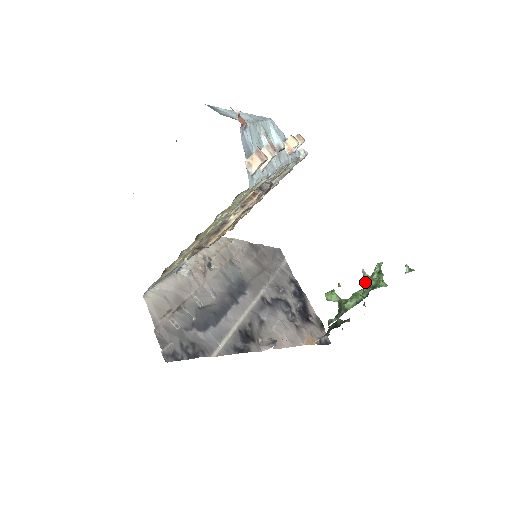
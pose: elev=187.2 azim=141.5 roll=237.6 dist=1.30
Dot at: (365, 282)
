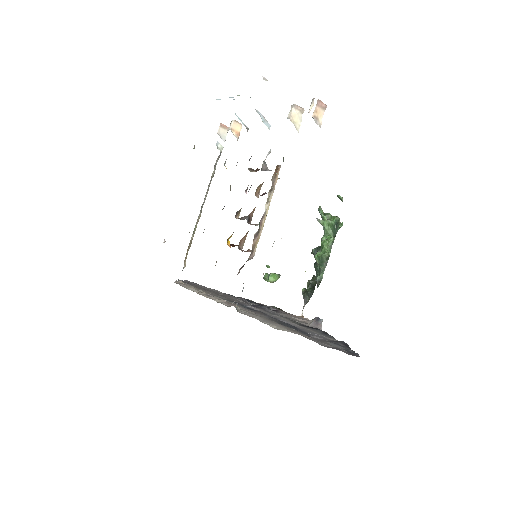
Dot at: (324, 227)
